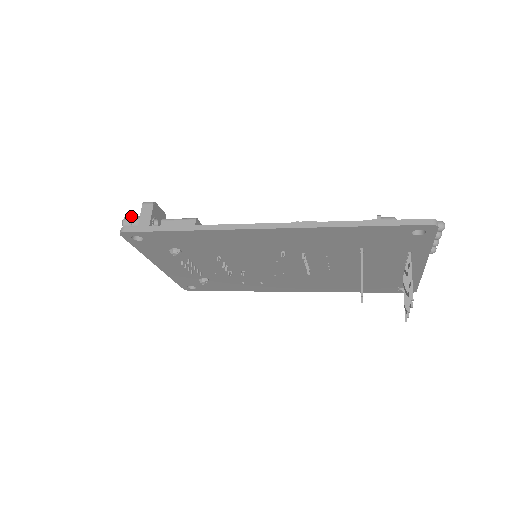
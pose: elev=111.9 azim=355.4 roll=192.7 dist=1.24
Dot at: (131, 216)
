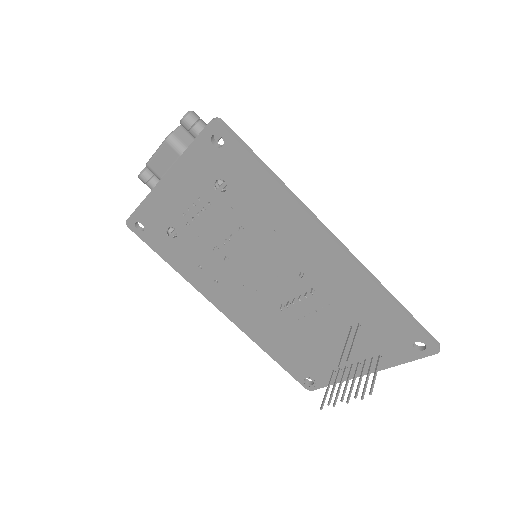
Dot at: occluded
